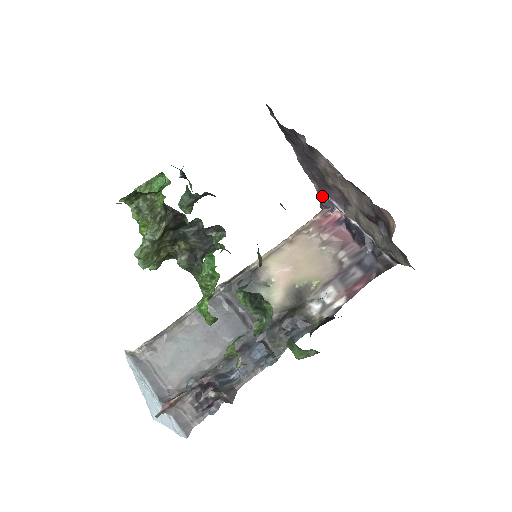
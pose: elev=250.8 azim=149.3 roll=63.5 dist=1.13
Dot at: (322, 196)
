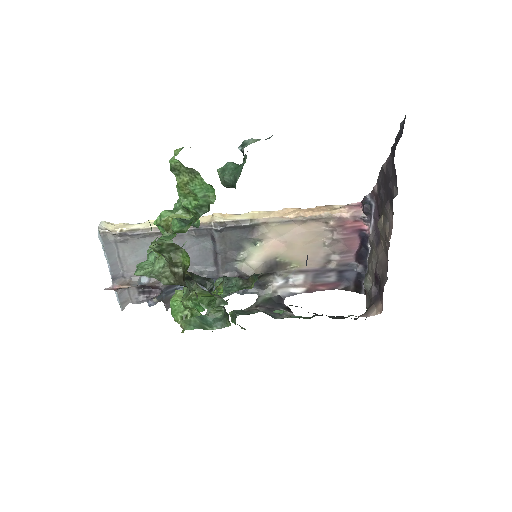
Dot at: (370, 203)
